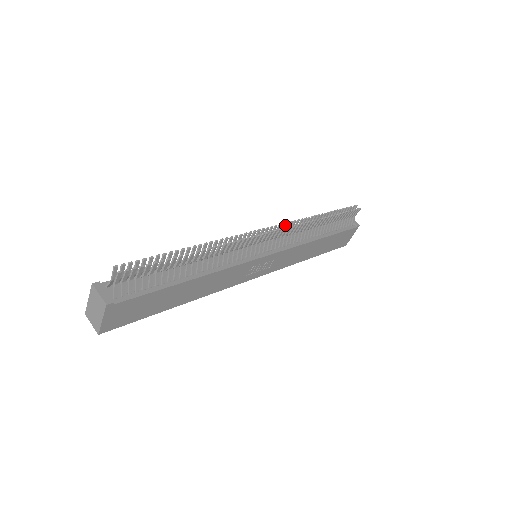
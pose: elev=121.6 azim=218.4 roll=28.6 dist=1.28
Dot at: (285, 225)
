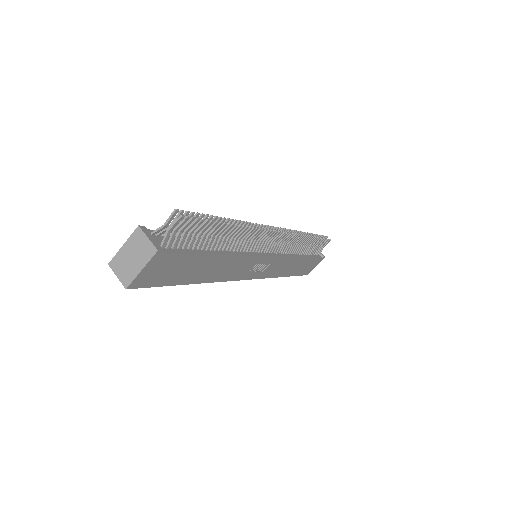
Dot at: occluded
